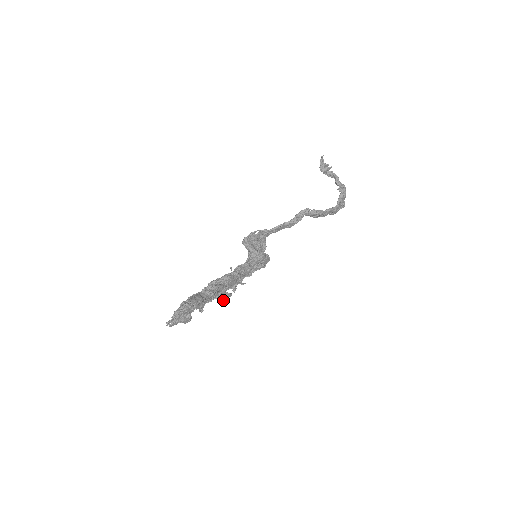
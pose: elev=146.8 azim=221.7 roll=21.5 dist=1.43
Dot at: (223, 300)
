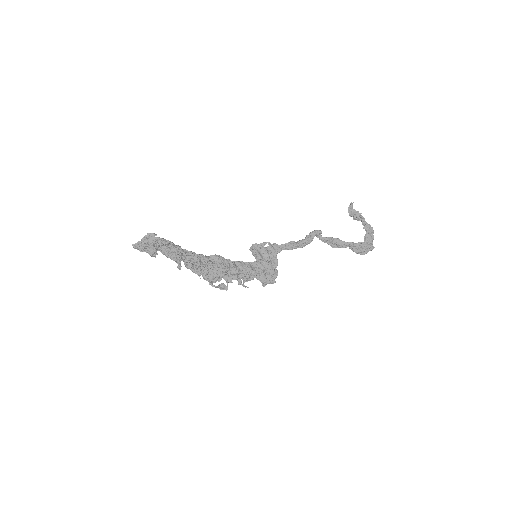
Dot at: (215, 286)
